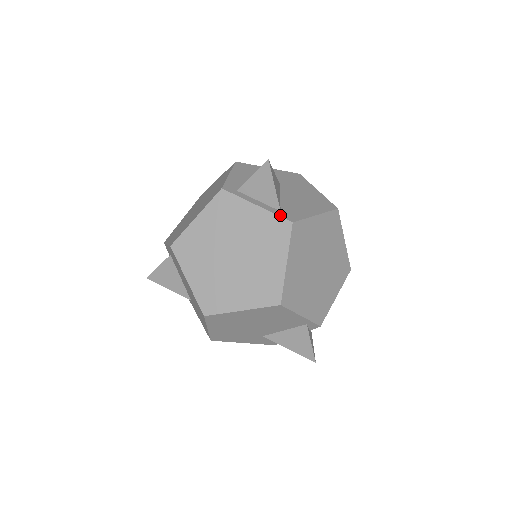
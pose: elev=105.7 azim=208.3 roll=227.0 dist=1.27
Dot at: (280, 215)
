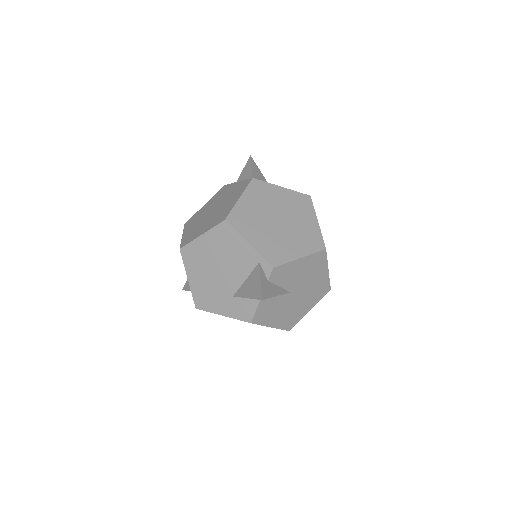
Dot at: occluded
